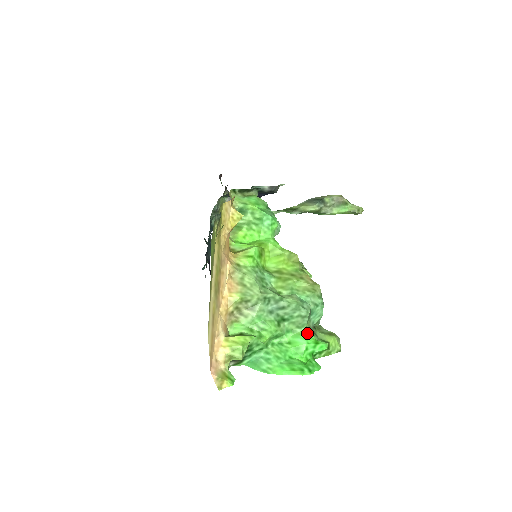
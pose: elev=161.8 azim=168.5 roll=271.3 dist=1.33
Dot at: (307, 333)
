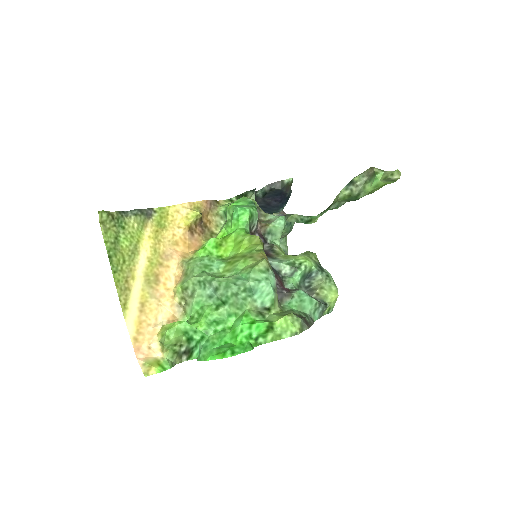
Dot at: (246, 314)
